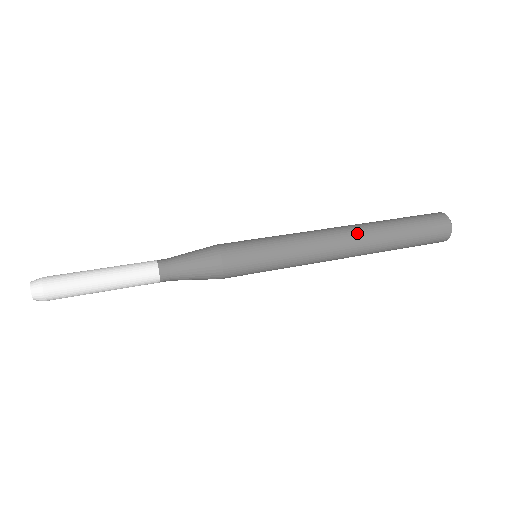
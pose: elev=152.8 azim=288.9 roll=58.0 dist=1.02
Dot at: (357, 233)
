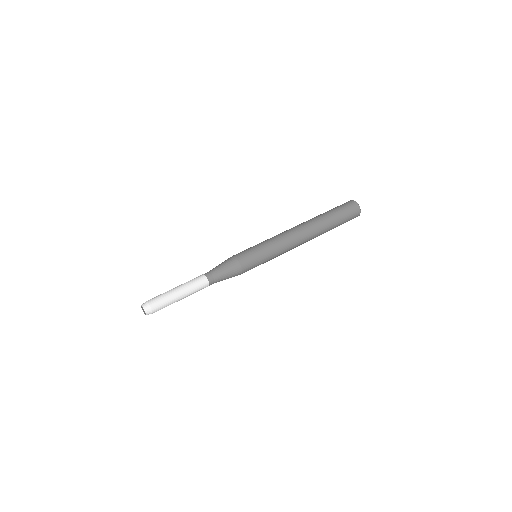
Dot at: (306, 224)
